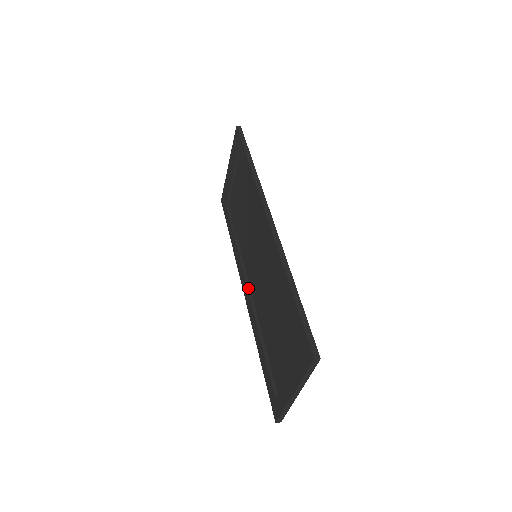
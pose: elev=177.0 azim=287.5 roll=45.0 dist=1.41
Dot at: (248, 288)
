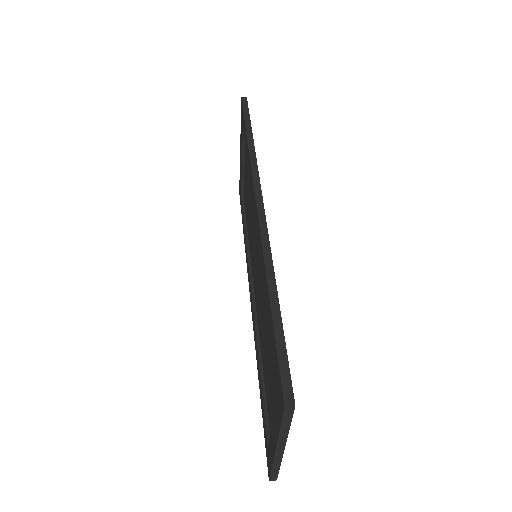
Dot at: (252, 297)
